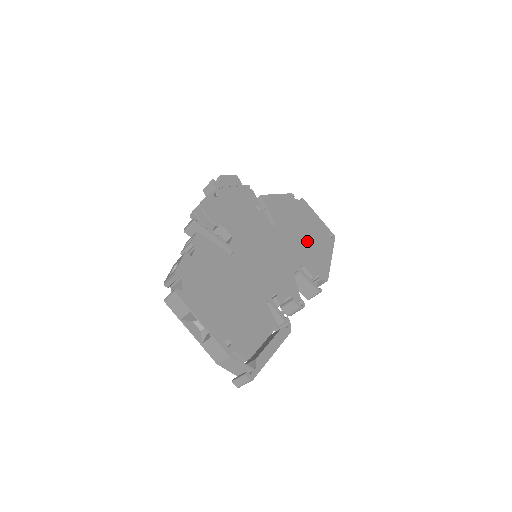
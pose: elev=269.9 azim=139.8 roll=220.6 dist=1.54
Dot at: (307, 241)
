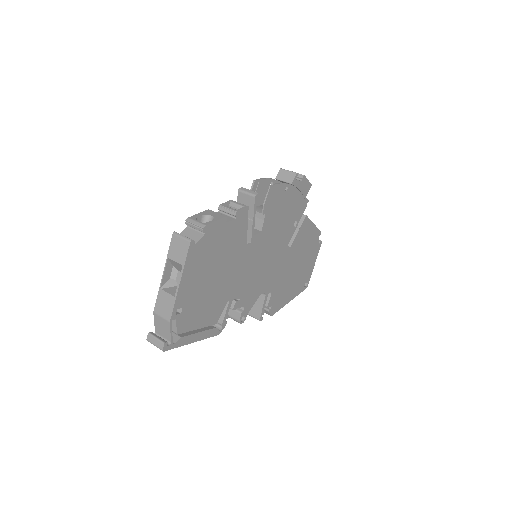
Dot at: (292, 276)
